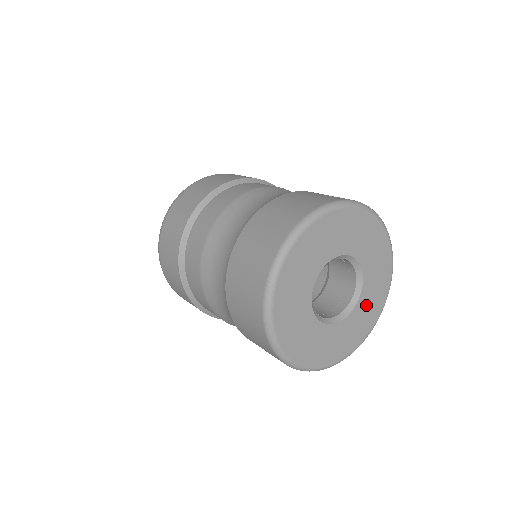
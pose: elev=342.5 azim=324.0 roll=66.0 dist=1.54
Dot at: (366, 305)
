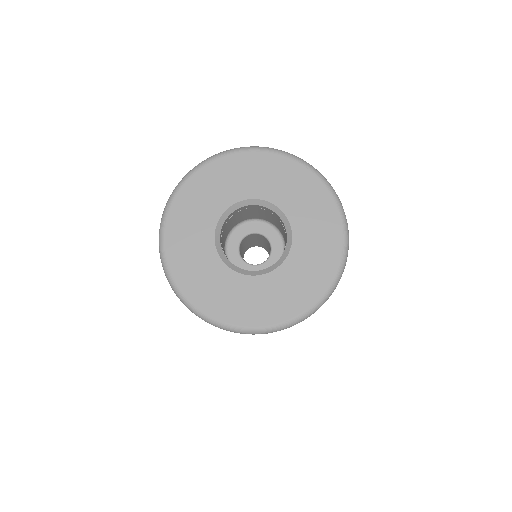
Dot at: (290, 280)
